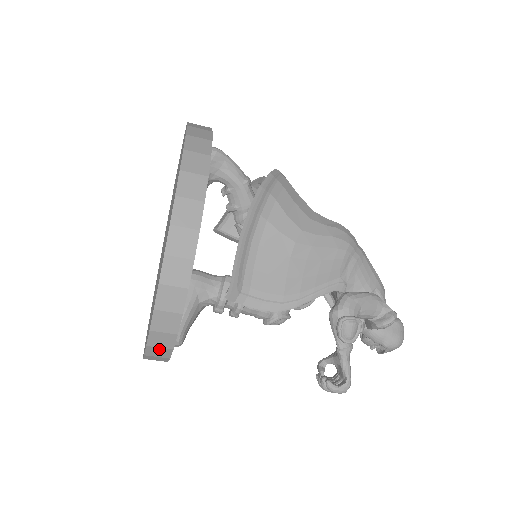
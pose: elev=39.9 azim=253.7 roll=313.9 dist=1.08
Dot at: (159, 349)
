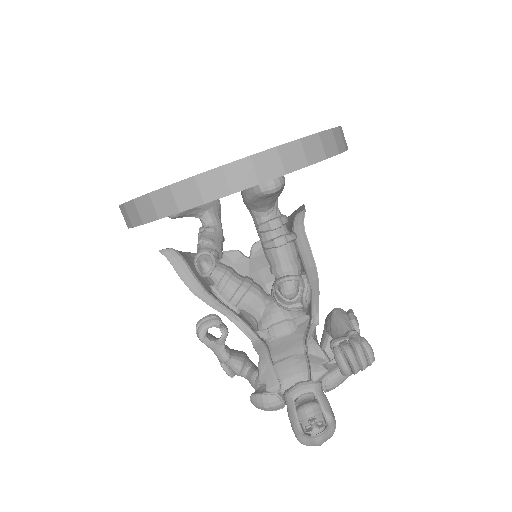
Dot at: (319, 147)
